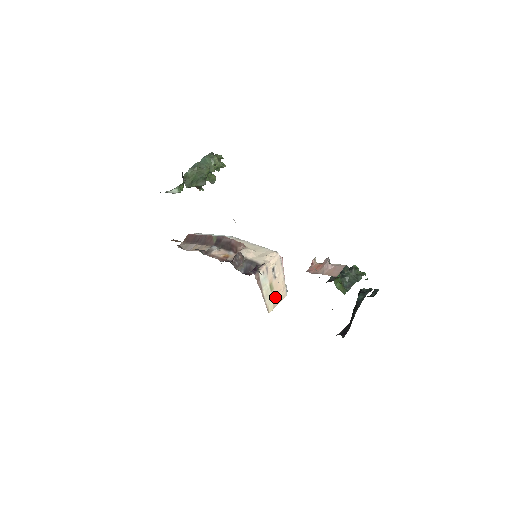
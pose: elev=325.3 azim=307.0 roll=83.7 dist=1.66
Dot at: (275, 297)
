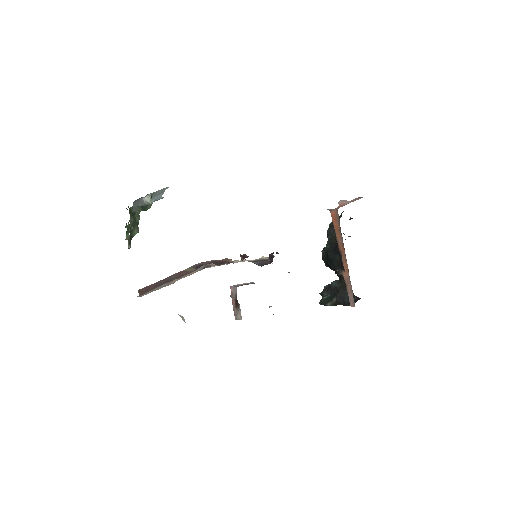
Dot at: occluded
